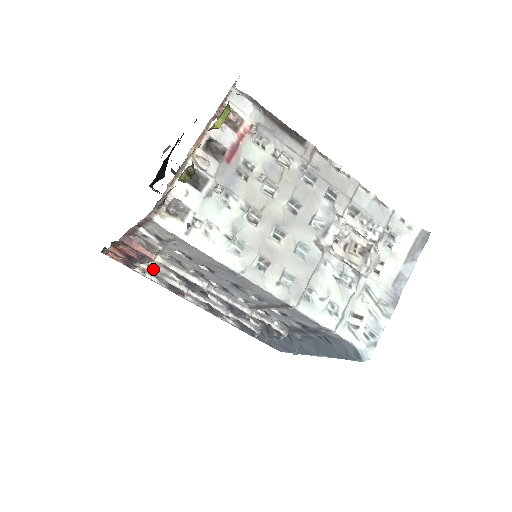
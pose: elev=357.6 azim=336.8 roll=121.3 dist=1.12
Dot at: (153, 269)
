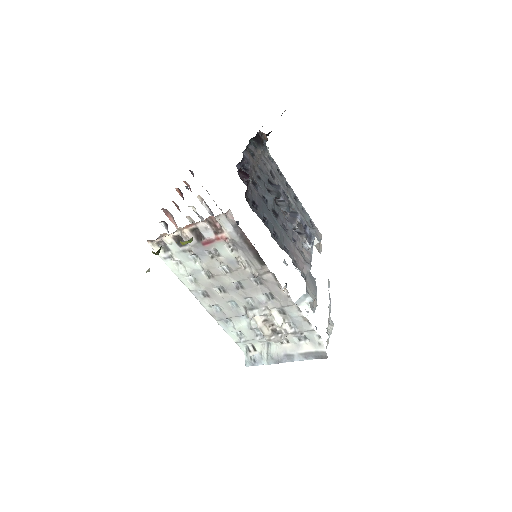
Dot at: (197, 214)
